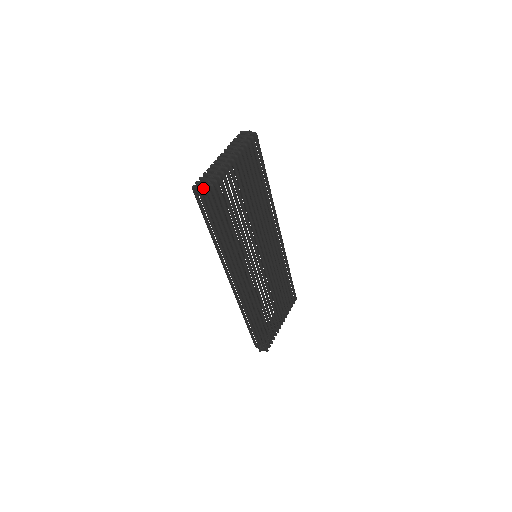
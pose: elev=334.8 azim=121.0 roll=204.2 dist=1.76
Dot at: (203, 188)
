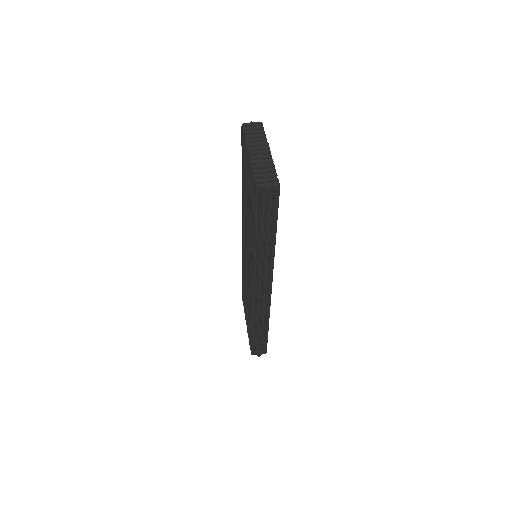
Dot at: (273, 184)
